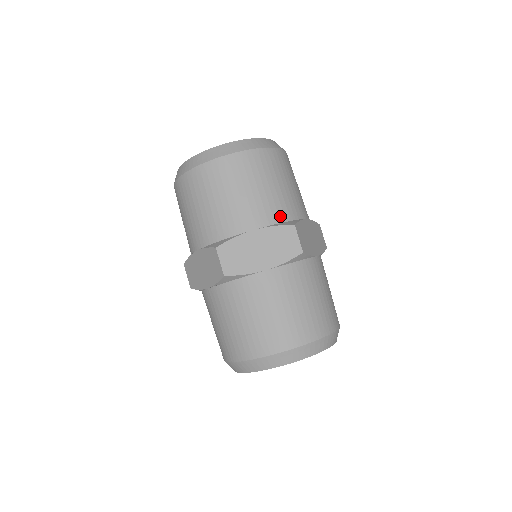
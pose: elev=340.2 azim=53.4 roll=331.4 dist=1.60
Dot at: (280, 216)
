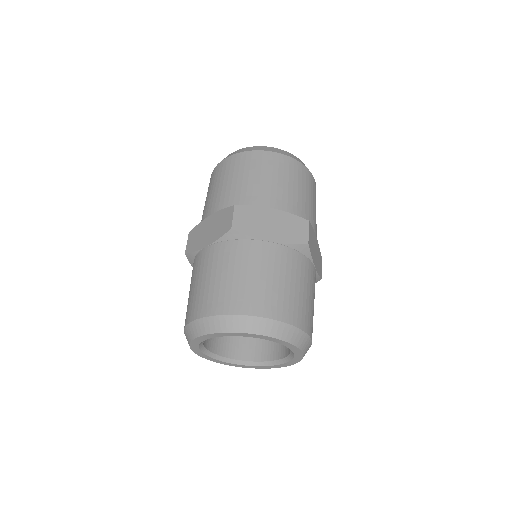
Dot at: (235, 202)
